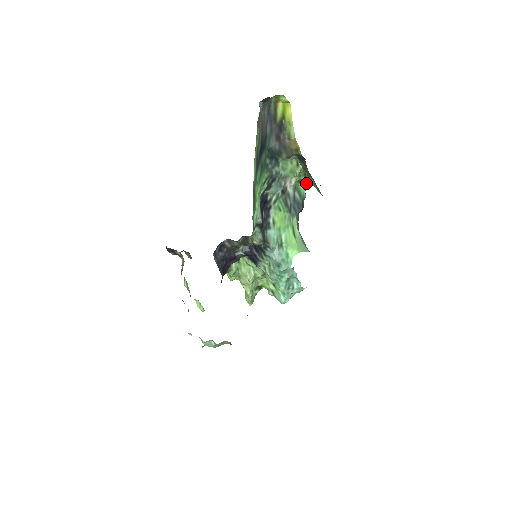
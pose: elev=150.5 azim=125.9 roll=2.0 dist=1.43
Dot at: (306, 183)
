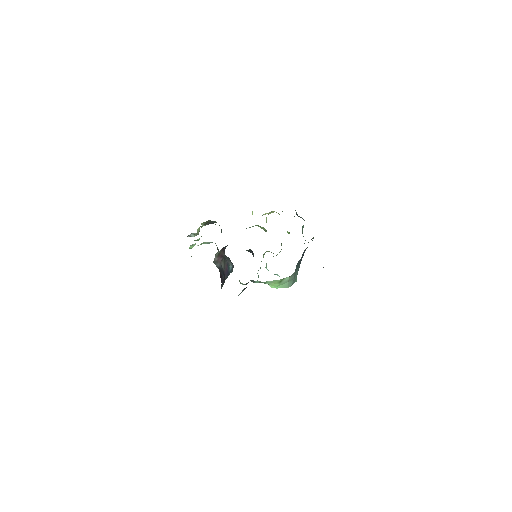
Dot at: occluded
